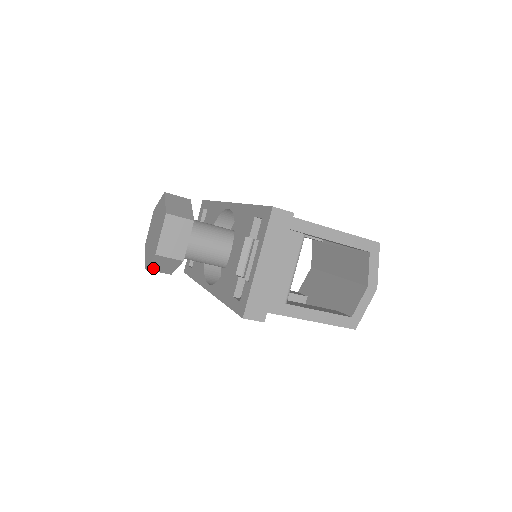
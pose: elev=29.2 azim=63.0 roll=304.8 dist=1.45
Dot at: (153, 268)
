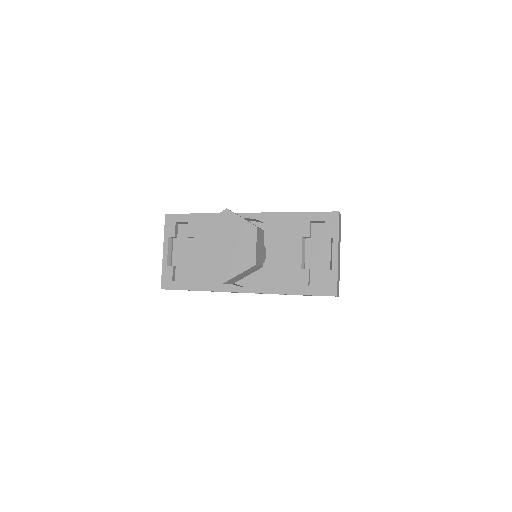
Dot at: (230, 281)
